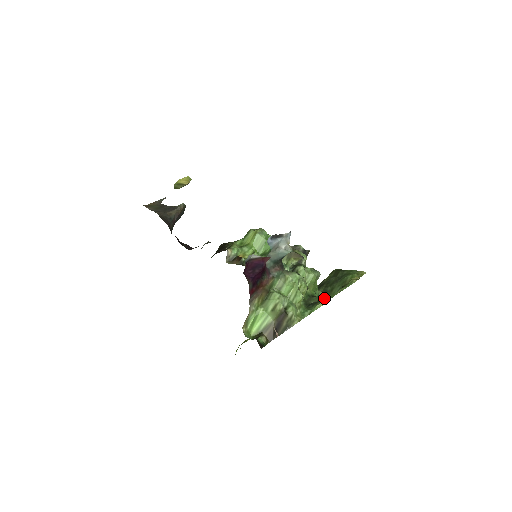
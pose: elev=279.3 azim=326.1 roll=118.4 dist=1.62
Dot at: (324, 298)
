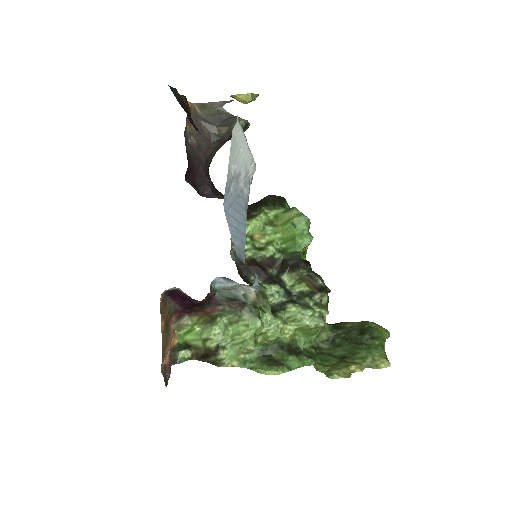
Dot at: (278, 366)
